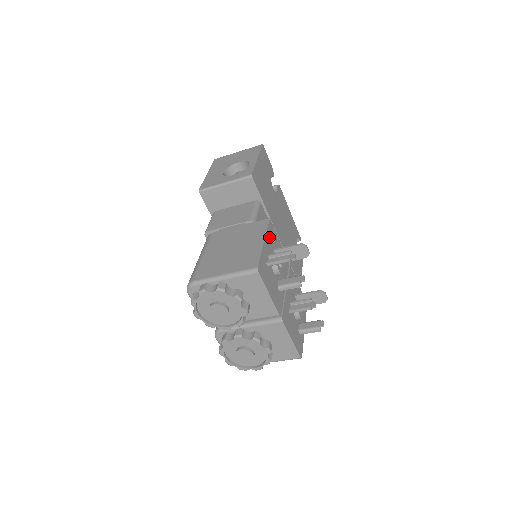
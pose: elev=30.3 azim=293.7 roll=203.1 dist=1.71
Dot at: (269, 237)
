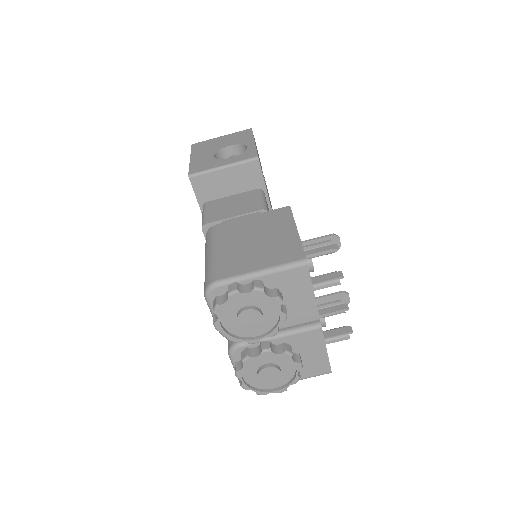
Dot at: occluded
